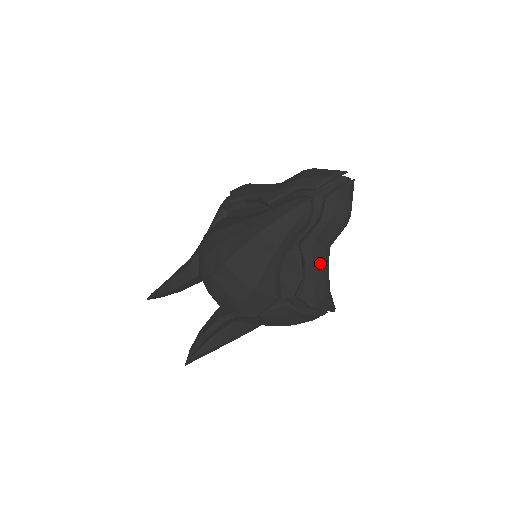
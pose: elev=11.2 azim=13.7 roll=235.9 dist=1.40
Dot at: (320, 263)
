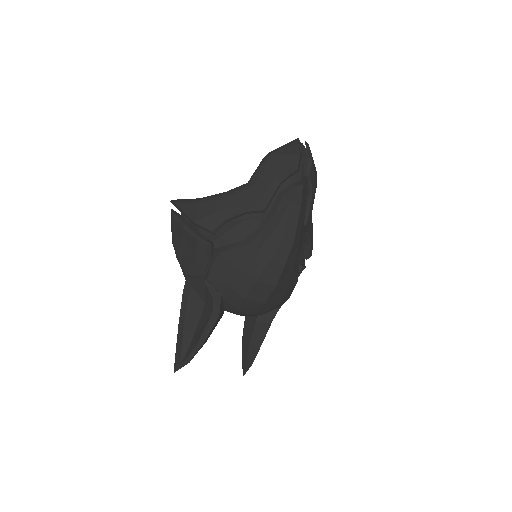
Dot at: (312, 223)
